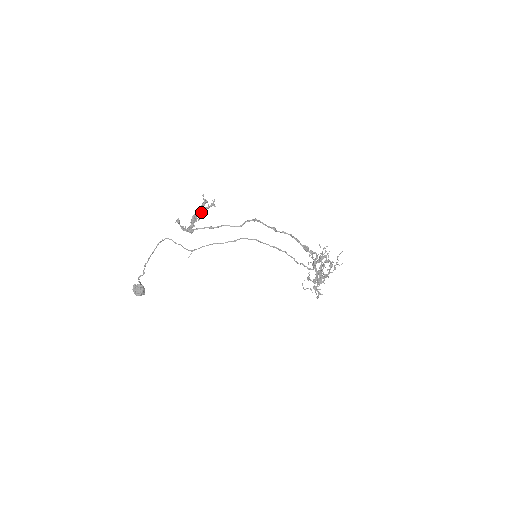
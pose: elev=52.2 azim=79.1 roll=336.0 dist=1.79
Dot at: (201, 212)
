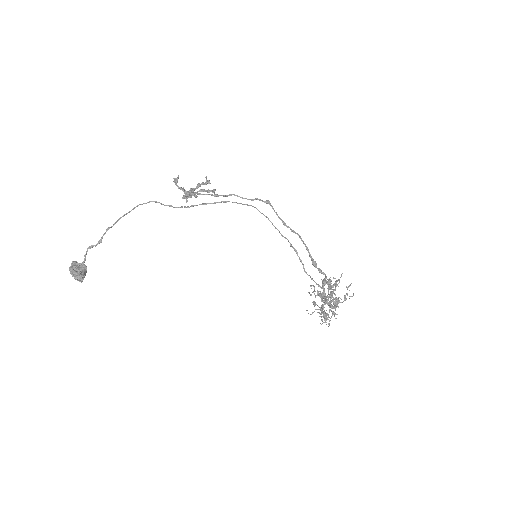
Dot at: (200, 191)
